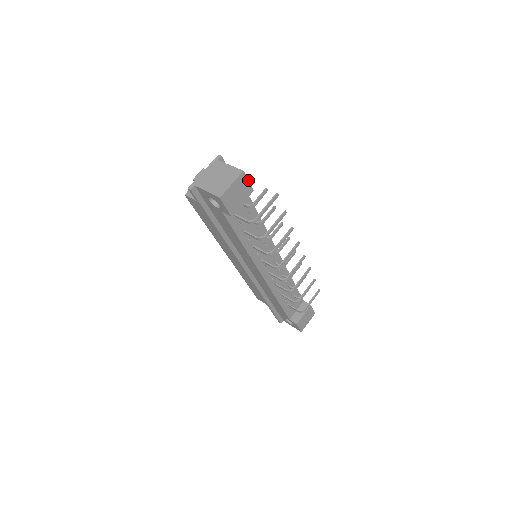
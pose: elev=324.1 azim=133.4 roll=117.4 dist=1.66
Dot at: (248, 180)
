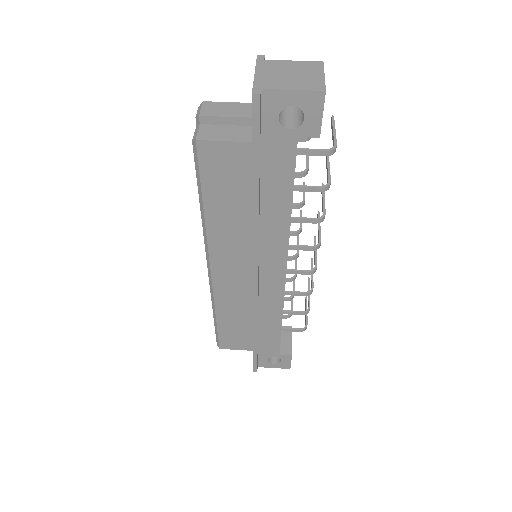
Dot at: occluded
